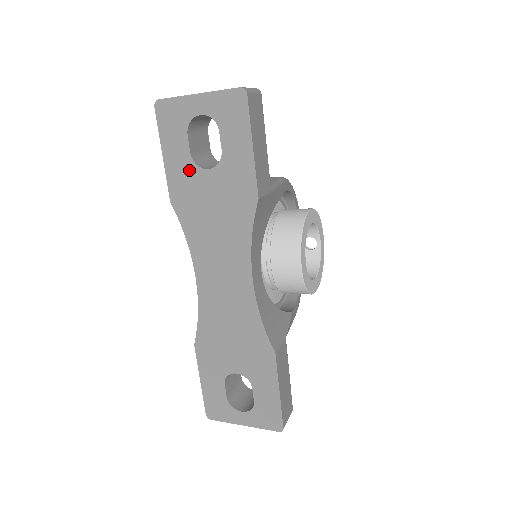
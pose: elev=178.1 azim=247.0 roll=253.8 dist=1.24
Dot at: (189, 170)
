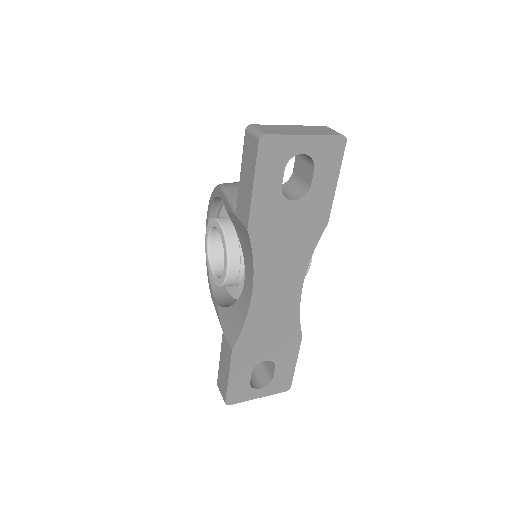
Dot at: (276, 201)
